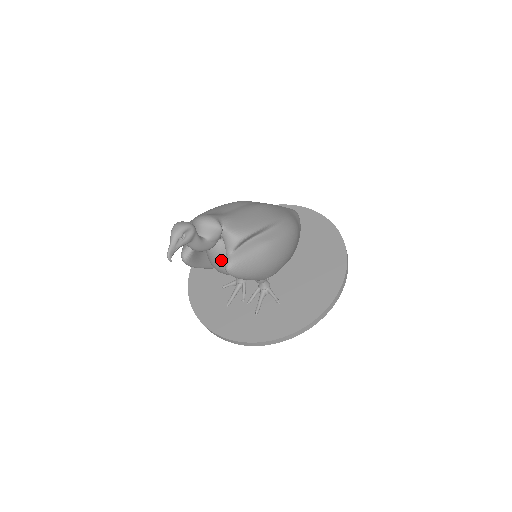
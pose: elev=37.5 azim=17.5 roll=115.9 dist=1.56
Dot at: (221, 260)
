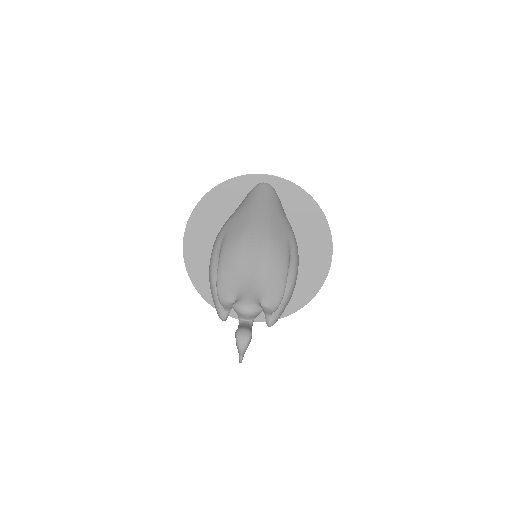
Dot at: occluded
